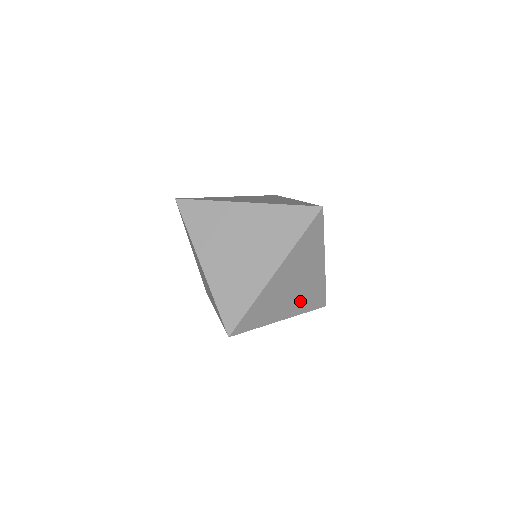
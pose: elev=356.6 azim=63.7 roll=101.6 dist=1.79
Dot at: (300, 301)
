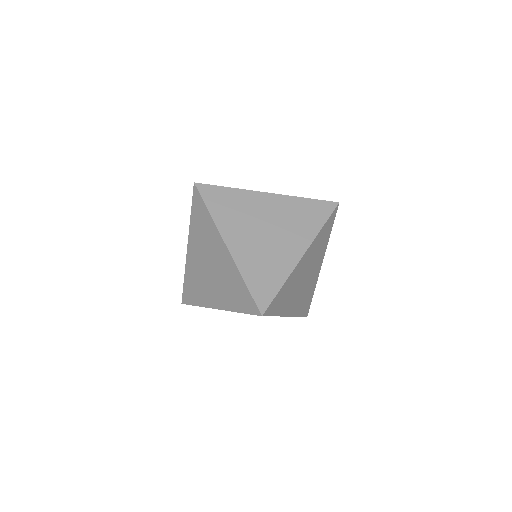
Dot at: (300, 300)
